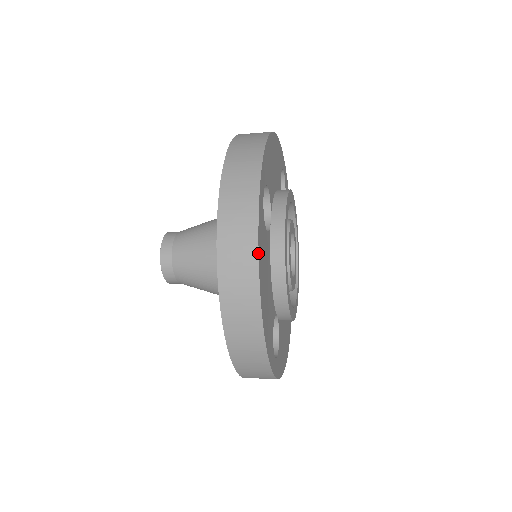
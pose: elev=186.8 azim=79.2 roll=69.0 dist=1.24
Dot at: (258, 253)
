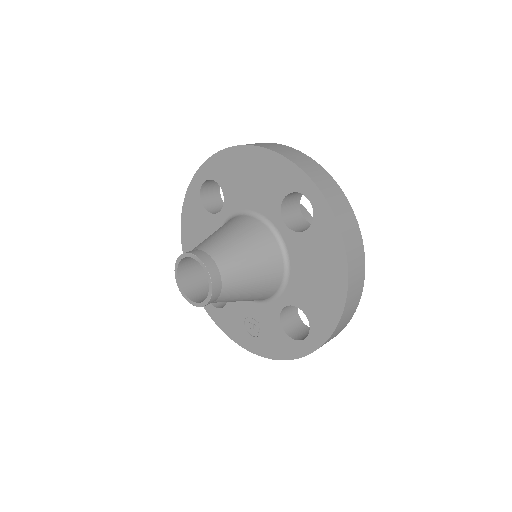
Dot at: occluded
